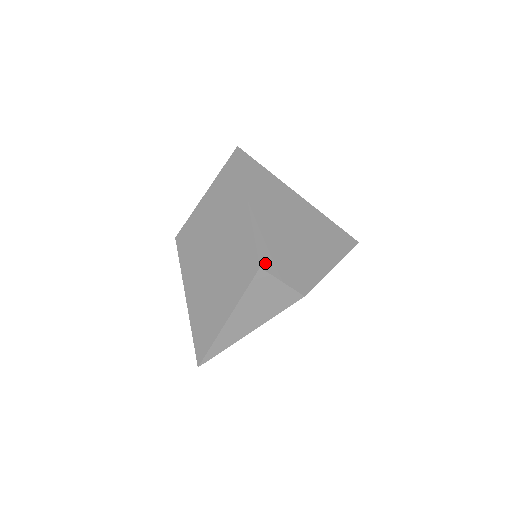
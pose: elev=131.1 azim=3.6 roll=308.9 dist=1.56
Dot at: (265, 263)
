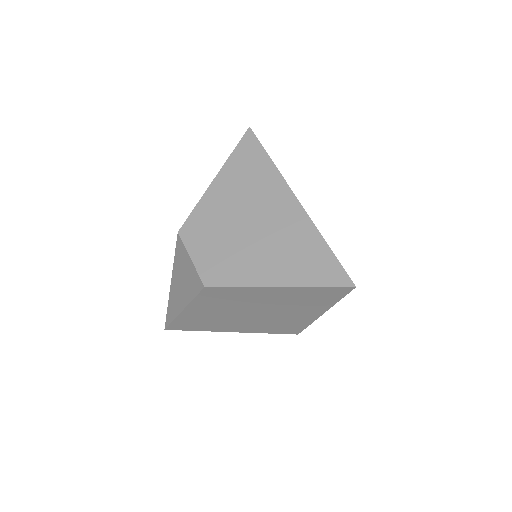
Dot at: (187, 232)
